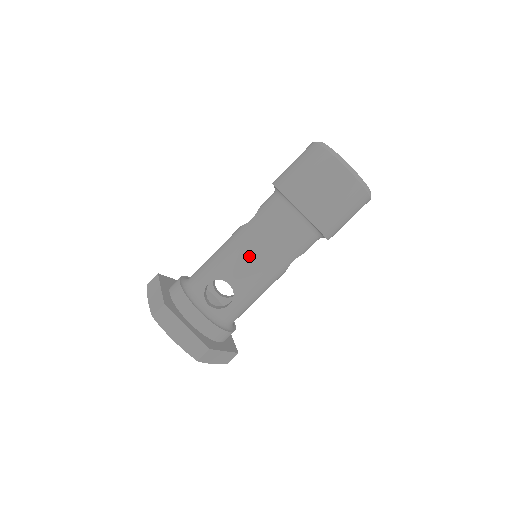
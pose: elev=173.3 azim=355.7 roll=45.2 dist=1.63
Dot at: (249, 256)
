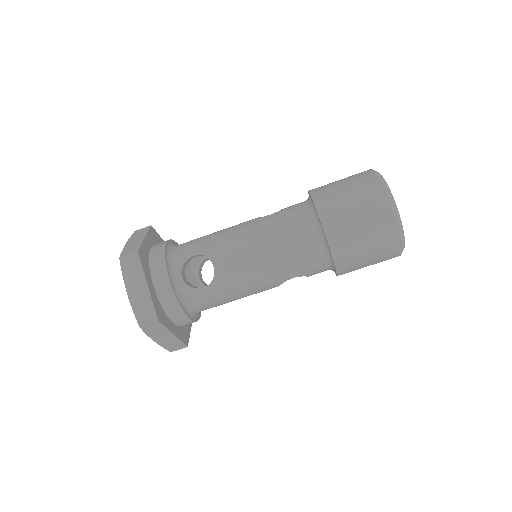
Dot at: (248, 248)
